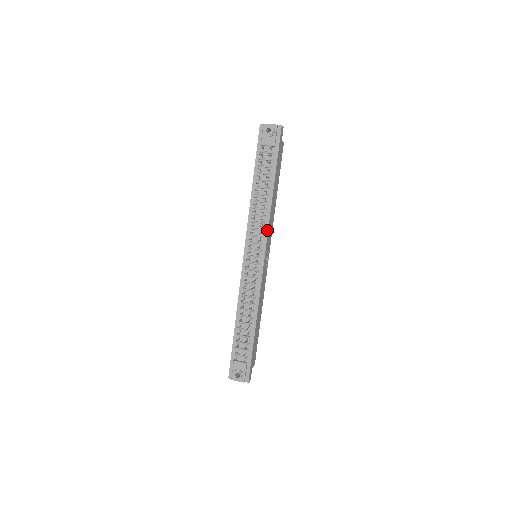
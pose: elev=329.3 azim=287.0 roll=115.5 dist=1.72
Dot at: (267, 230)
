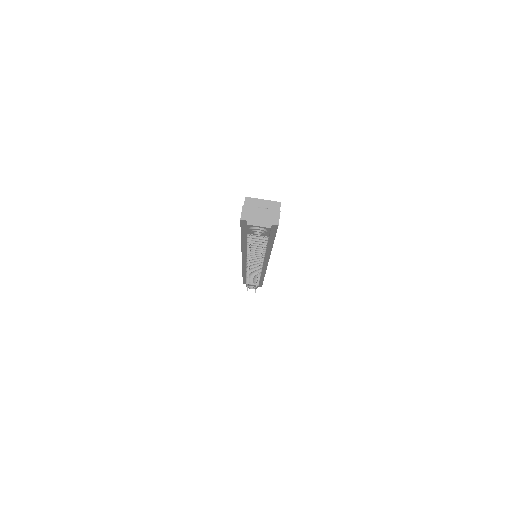
Dot at: (268, 260)
